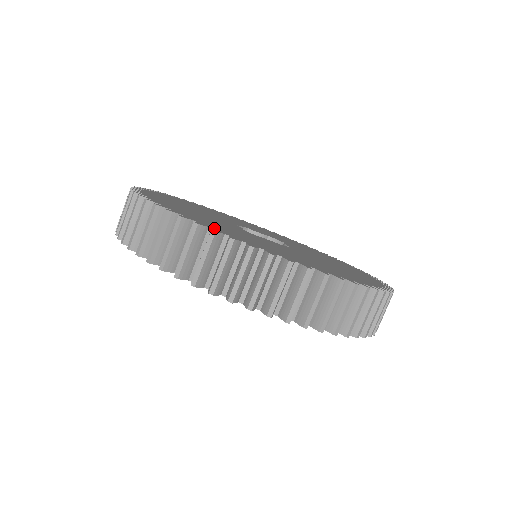
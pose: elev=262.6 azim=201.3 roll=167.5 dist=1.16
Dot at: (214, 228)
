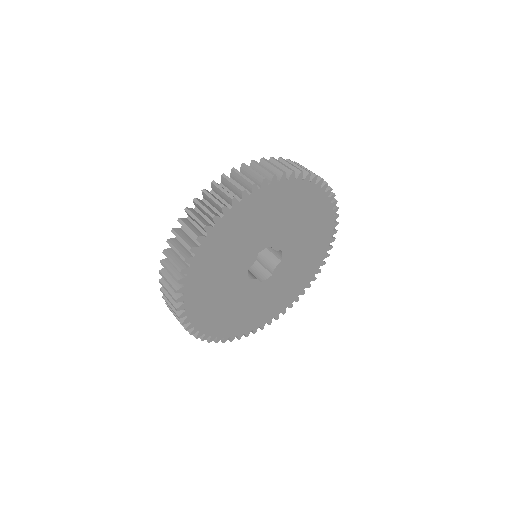
Dot at: occluded
